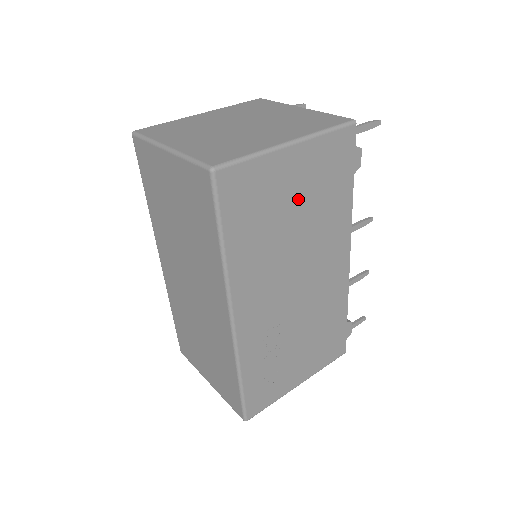
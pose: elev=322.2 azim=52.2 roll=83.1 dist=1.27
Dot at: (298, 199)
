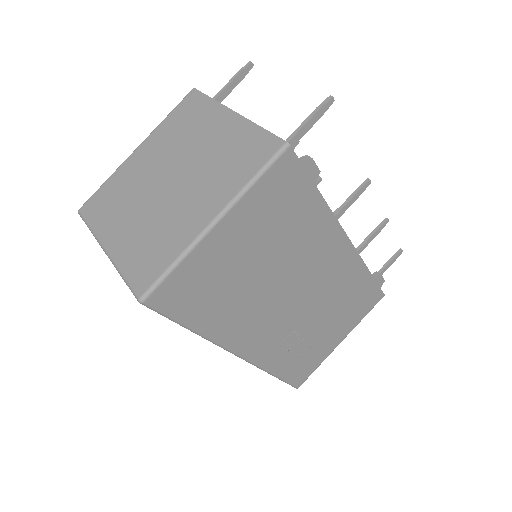
Dot at: (254, 251)
